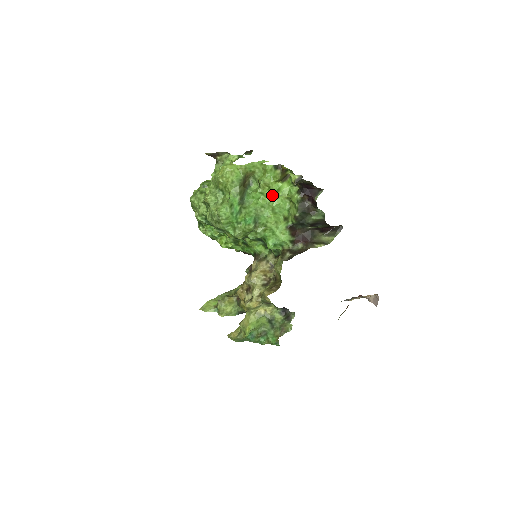
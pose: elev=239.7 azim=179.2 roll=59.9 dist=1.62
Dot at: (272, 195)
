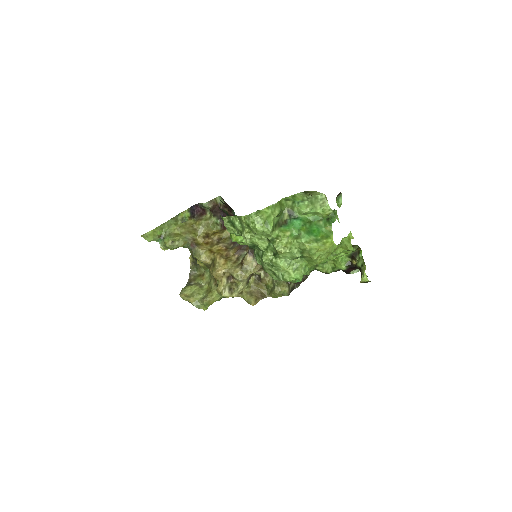
Dot at: occluded
